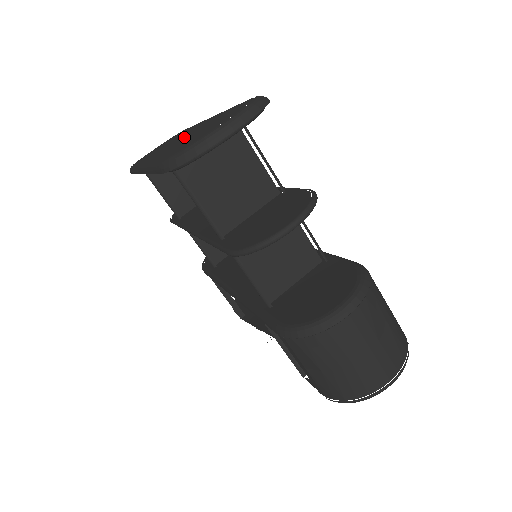
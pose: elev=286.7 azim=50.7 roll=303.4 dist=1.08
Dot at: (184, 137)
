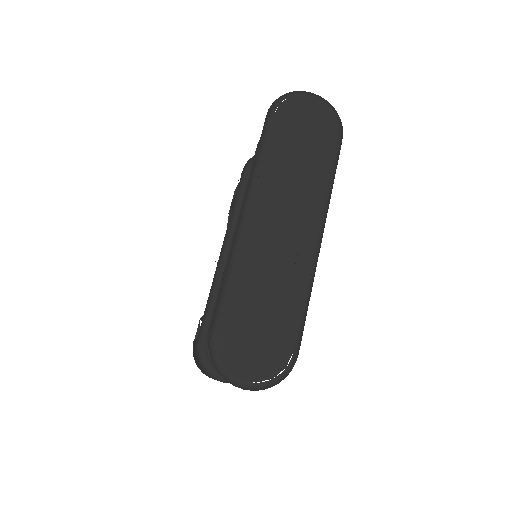
Dot at: (276, 258)
